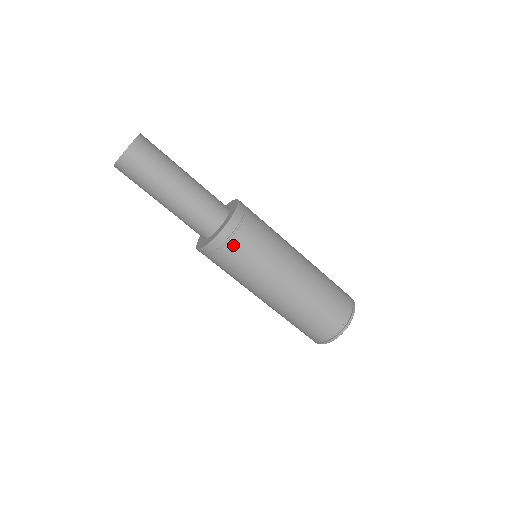
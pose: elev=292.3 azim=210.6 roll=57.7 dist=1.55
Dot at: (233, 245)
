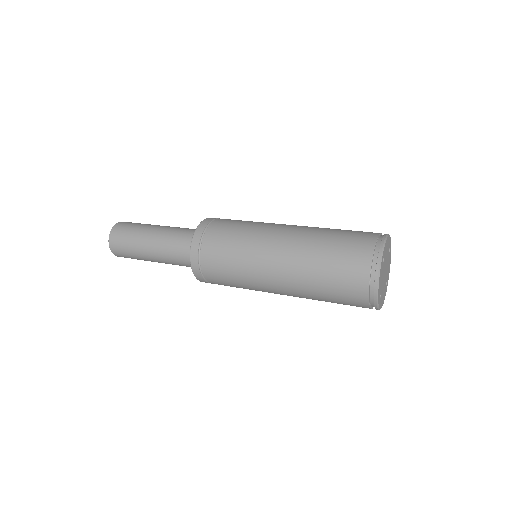
Dot at: (214, 228)
